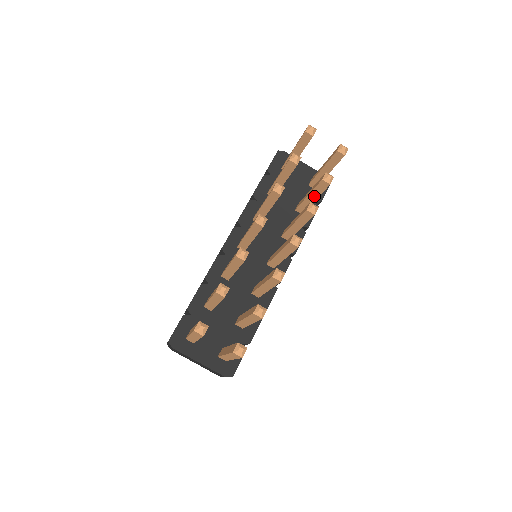
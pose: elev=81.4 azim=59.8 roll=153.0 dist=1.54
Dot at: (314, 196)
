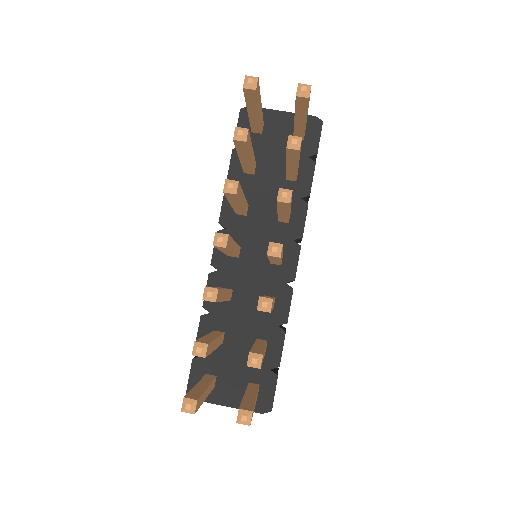
Dot at: (293, 164)
